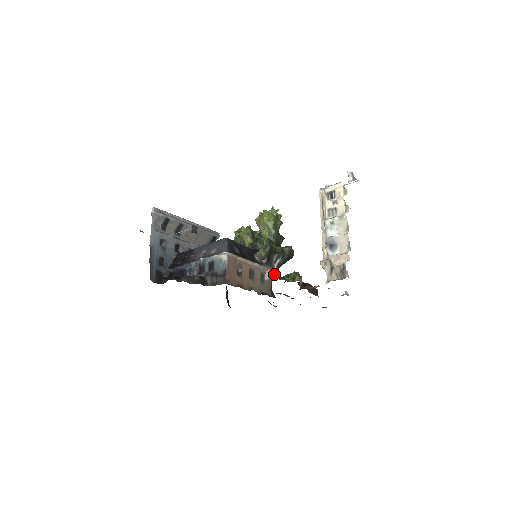
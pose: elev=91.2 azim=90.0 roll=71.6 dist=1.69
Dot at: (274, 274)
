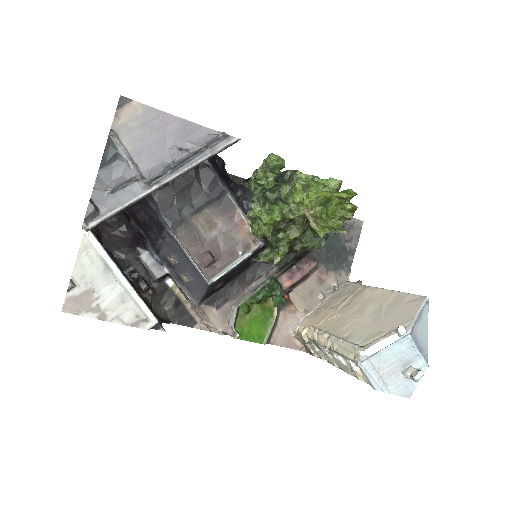
Dot at: occluded
